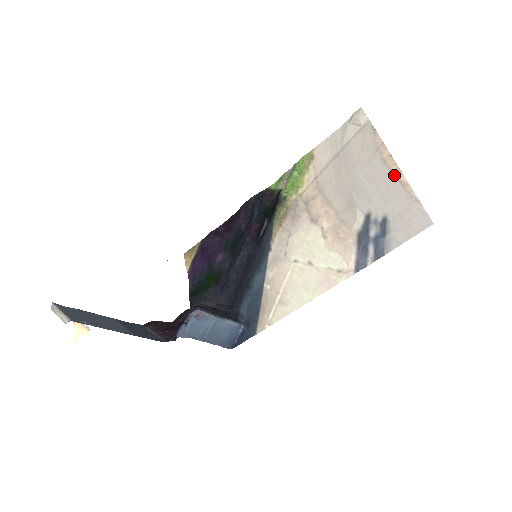
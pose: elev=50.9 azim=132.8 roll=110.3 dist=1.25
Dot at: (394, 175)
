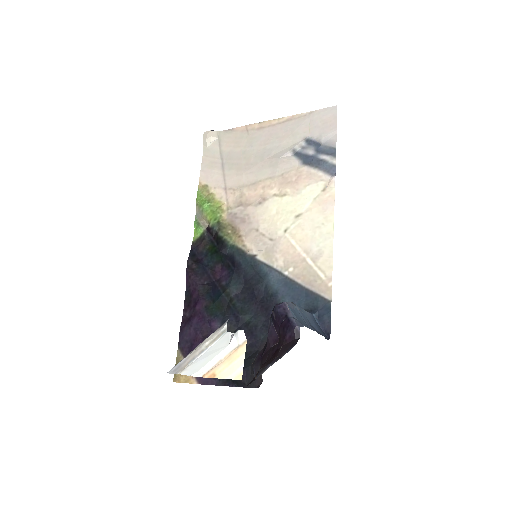
Dot at: (278, 124)
